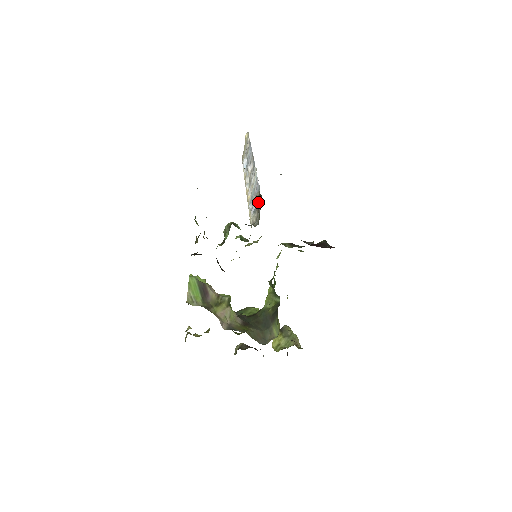
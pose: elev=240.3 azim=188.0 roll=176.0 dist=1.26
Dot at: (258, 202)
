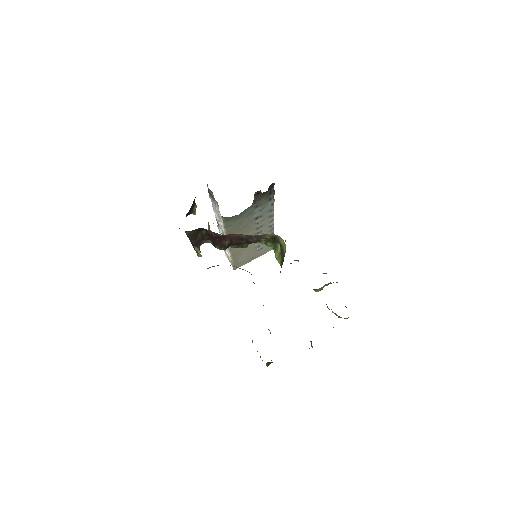
Dot at: (210, 195)
